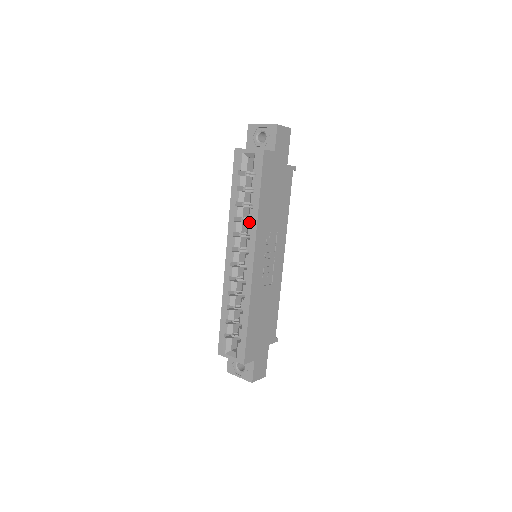
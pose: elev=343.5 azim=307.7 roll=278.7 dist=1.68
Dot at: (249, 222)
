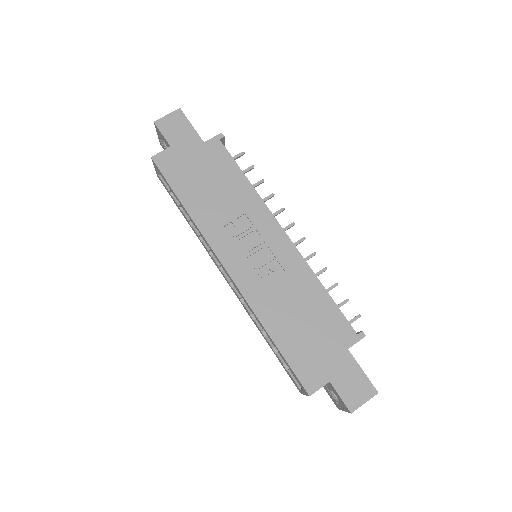
Dot at: occluded
